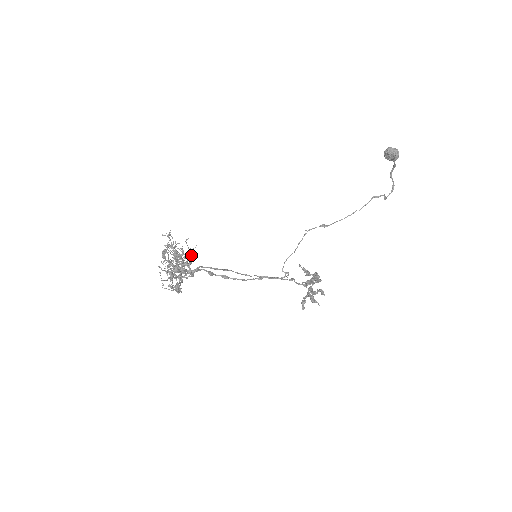
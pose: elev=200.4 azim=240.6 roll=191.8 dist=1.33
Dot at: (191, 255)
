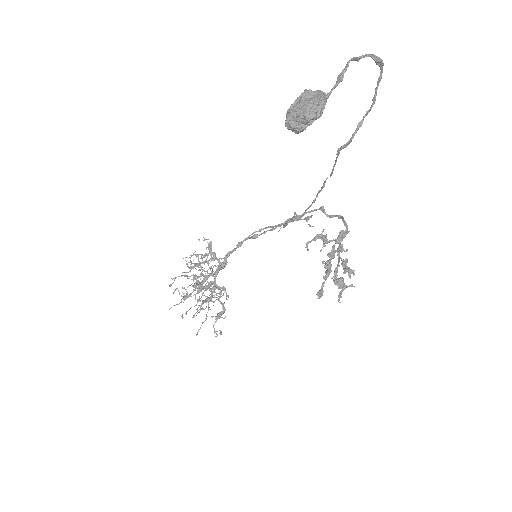
Dot at: (209, 245)
